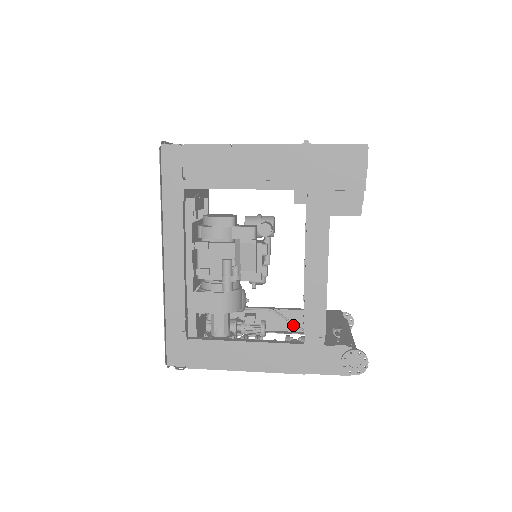
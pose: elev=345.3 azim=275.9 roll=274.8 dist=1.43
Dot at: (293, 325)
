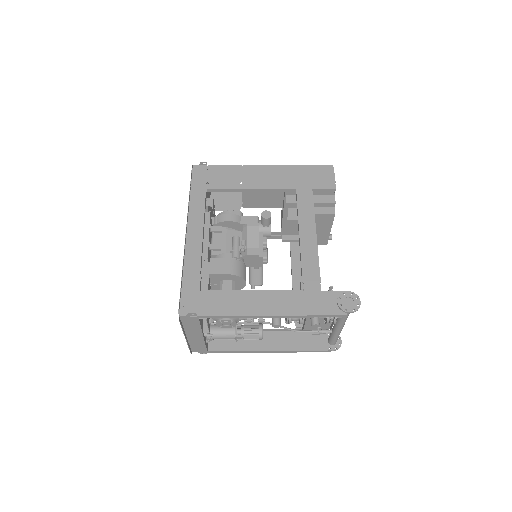
Dot at: (286, 345)
